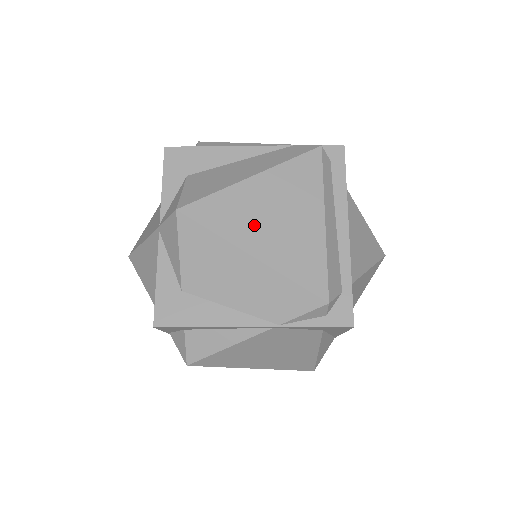
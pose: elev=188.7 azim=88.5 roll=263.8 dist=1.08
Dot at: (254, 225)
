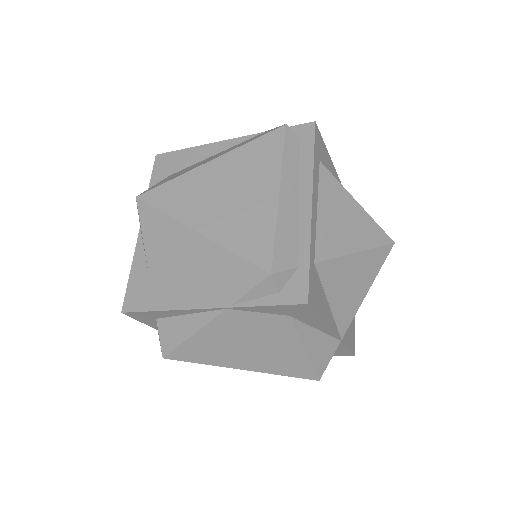
Dot at: (204, 204)
